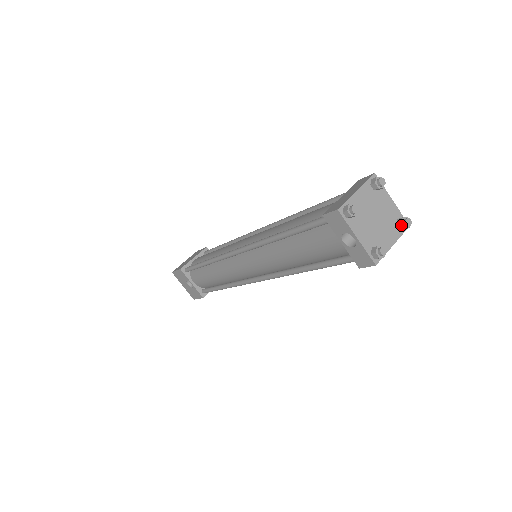
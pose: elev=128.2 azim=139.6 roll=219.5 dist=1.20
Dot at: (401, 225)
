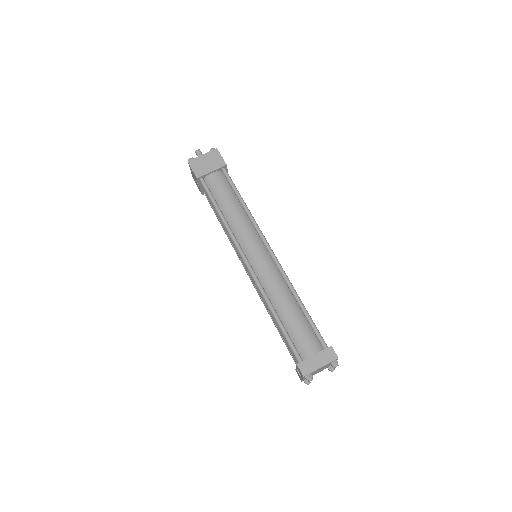
Dot at: (329, 370)
